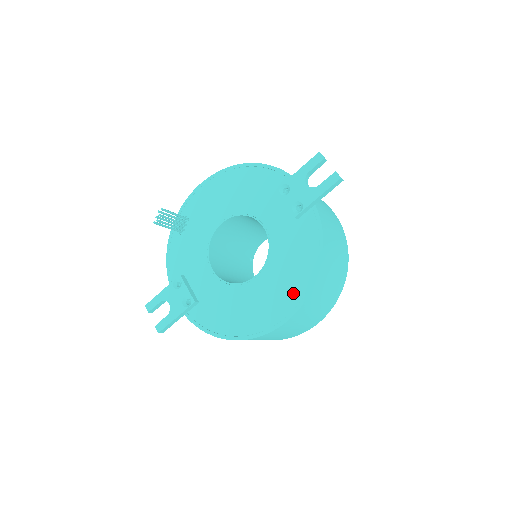
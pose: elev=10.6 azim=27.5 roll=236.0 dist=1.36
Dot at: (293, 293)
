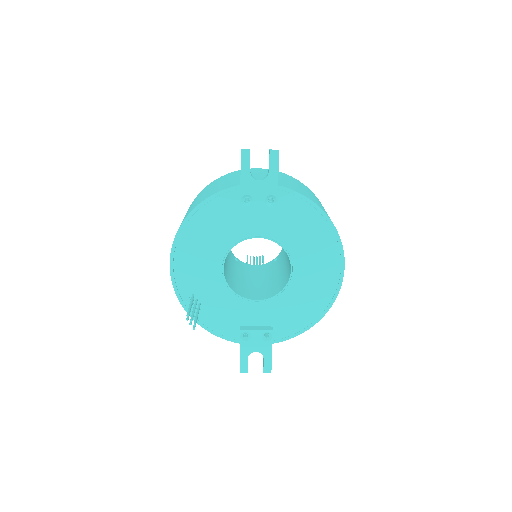
Dot at: (329, 250)
